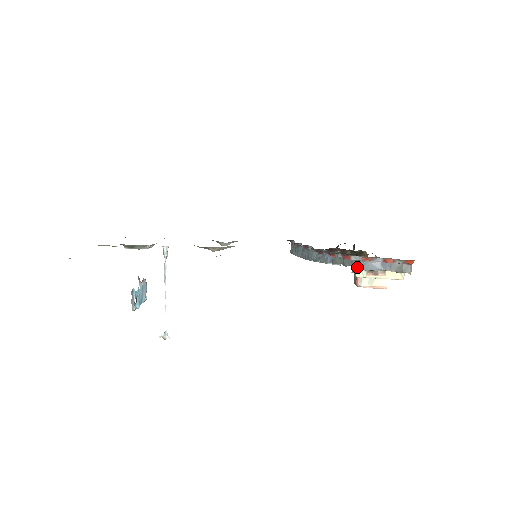
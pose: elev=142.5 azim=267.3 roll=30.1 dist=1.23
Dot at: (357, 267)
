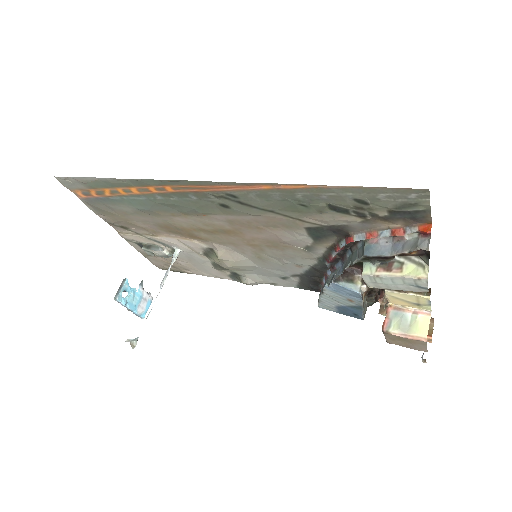
Dot at: (362, 255)
